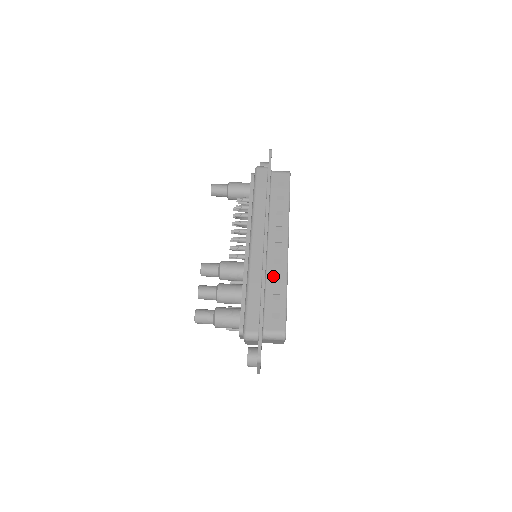
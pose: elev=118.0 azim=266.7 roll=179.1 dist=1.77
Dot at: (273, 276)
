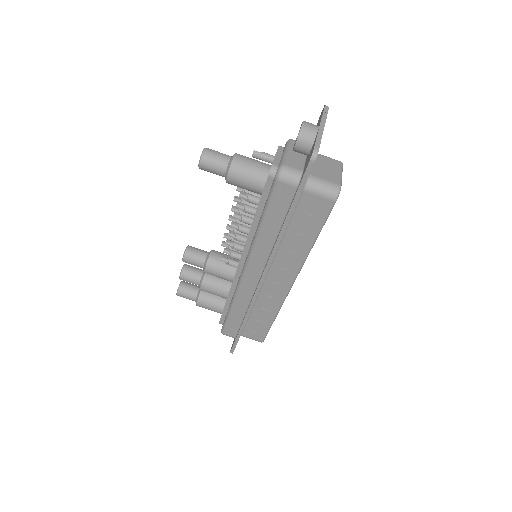
Dot at: (263, 306)
